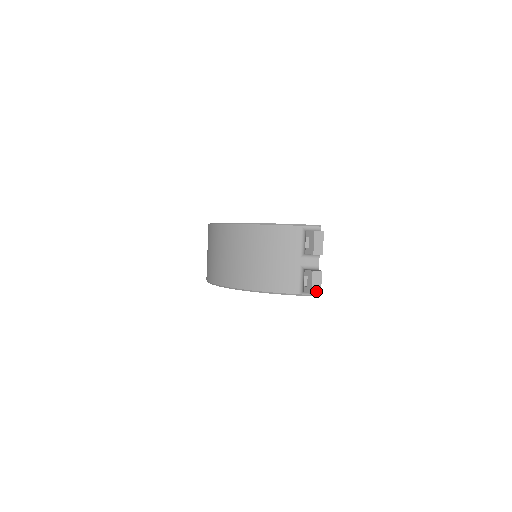
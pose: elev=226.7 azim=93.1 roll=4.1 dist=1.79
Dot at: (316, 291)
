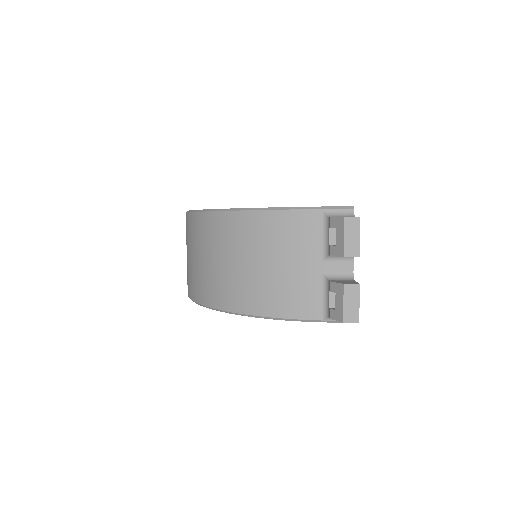
Dot at: (351, 317)
